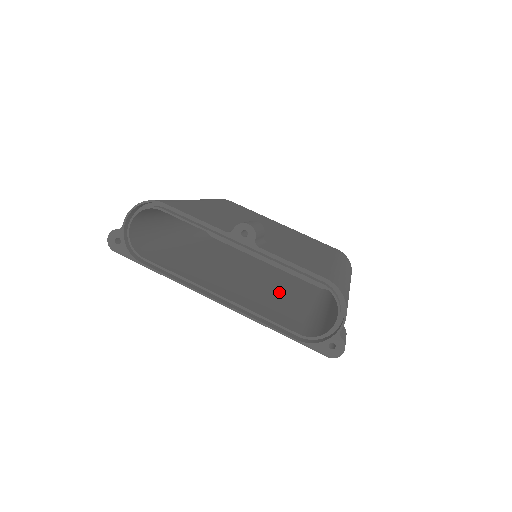
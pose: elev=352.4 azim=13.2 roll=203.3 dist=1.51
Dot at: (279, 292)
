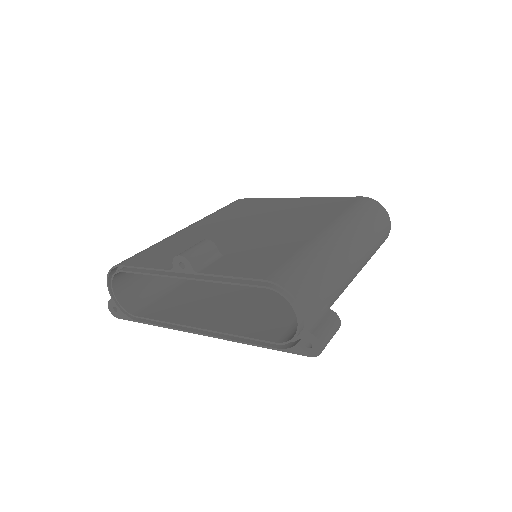
Dot at: occluded
